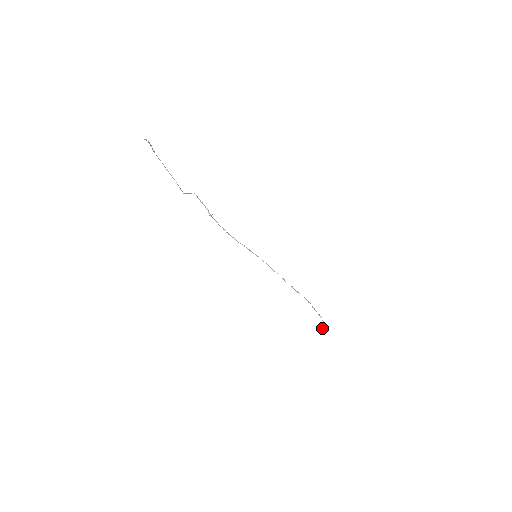
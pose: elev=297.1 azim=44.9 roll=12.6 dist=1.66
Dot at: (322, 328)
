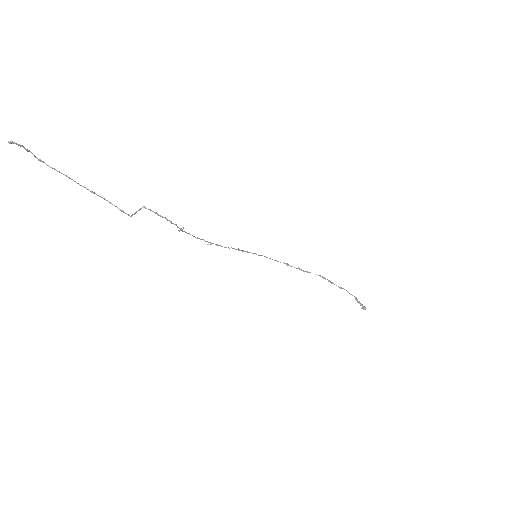
Dot at: occluded
